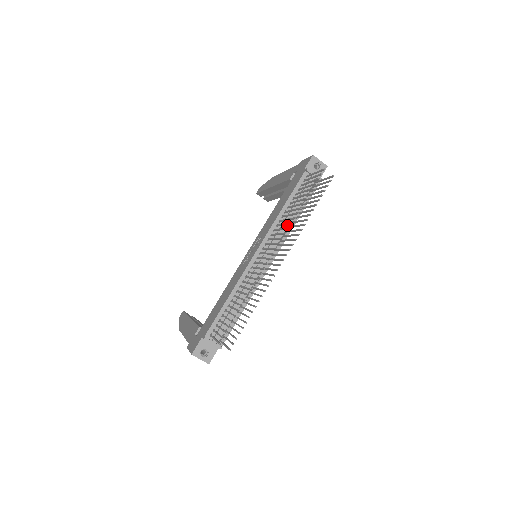
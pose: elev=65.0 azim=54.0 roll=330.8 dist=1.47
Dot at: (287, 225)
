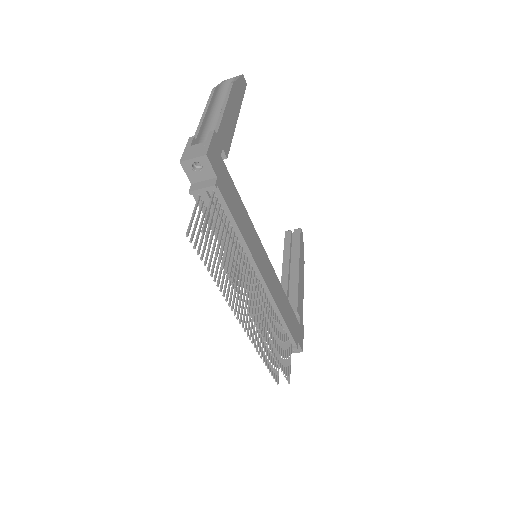
Dot at: occluded
